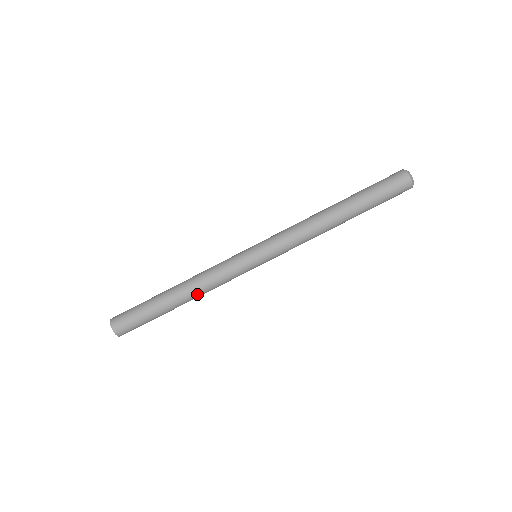
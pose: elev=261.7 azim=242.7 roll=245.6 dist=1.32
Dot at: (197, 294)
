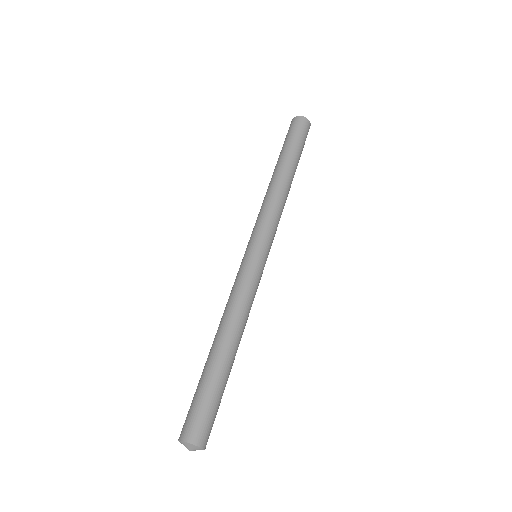
Dot at: (243, 331)
